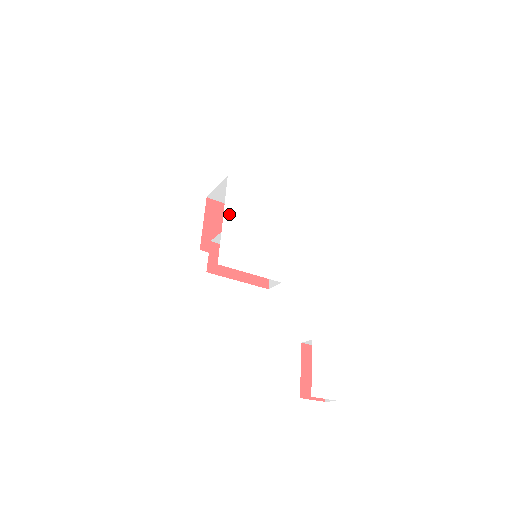
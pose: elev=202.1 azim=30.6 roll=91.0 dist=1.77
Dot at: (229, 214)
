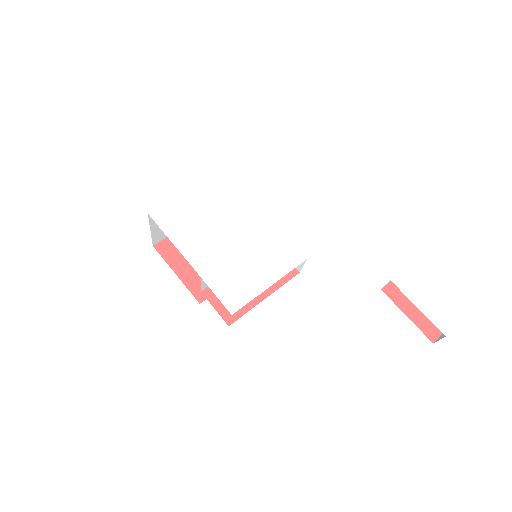
Dot at: (189, 251)
